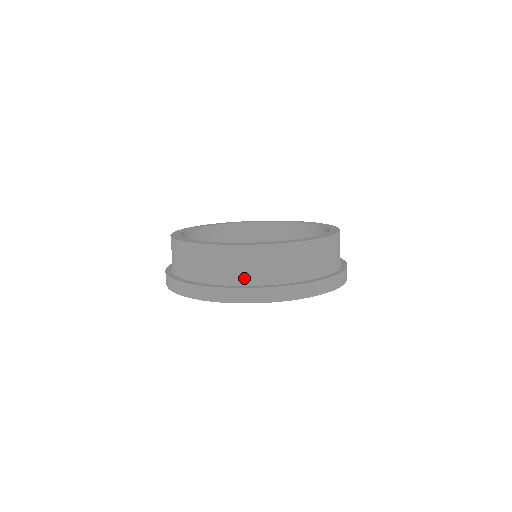
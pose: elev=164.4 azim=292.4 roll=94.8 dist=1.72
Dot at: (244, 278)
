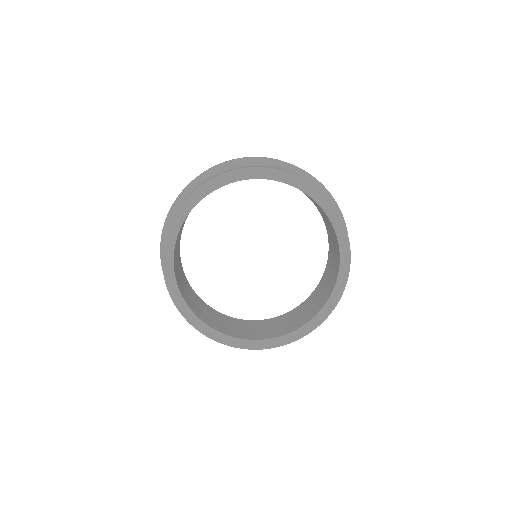
Dot at: occluded
